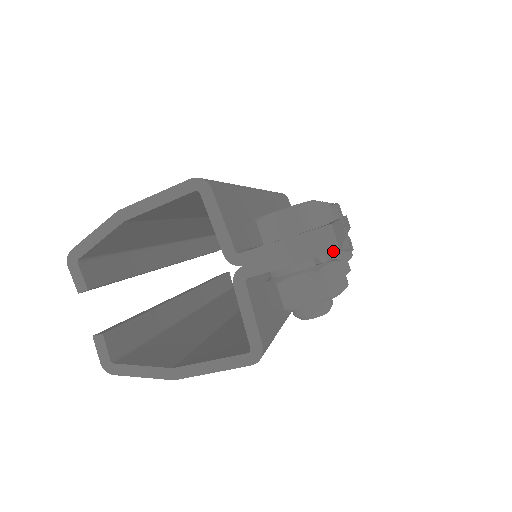
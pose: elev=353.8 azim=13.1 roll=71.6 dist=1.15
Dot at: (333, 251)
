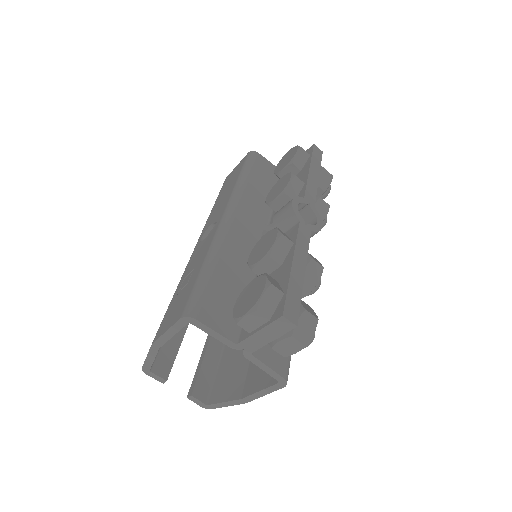
Dot at: (293, 328)
